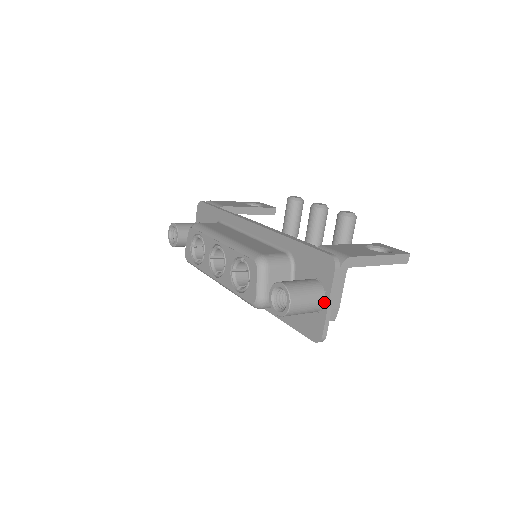
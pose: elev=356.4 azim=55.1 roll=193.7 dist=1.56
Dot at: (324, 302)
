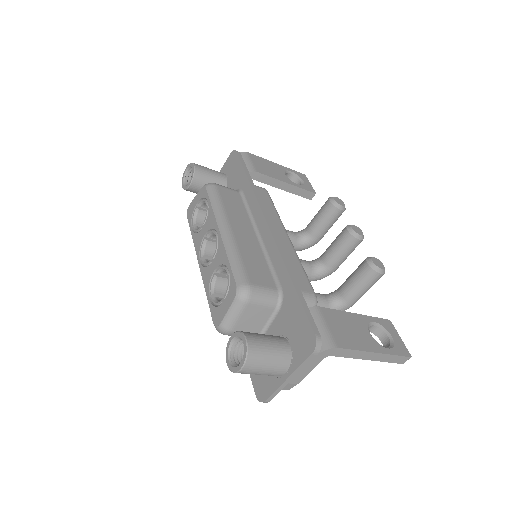
Dot at: (284, 373)
